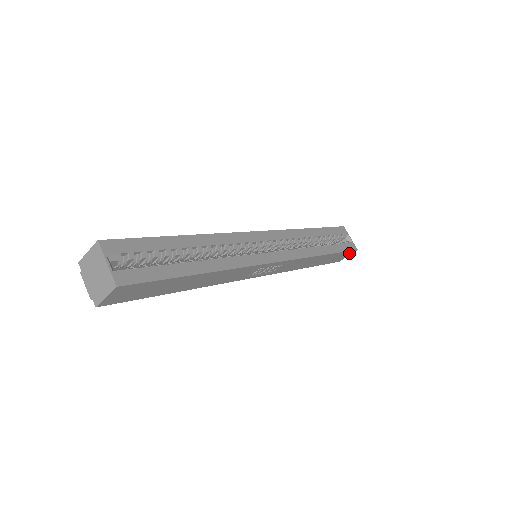
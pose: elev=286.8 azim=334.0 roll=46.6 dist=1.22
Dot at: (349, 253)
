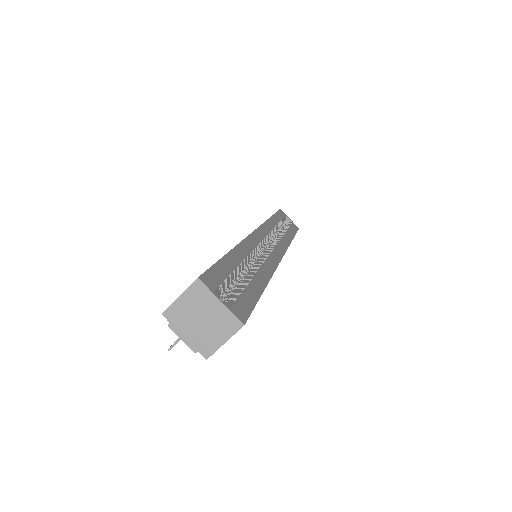
Dot at: occluded
